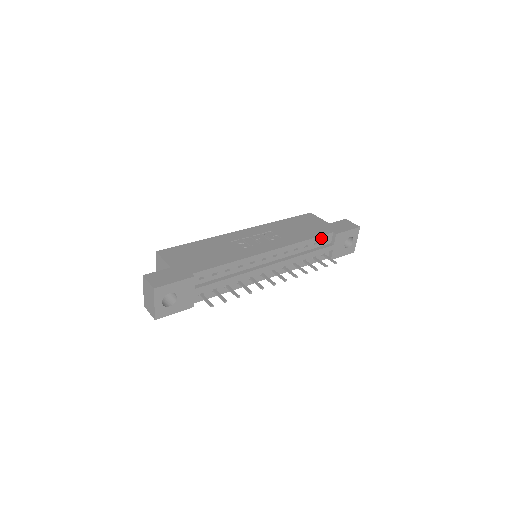
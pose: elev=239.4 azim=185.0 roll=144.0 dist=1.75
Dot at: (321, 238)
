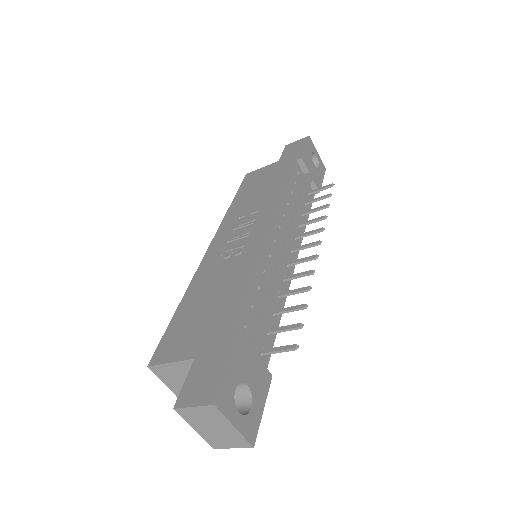
Dot at: (293, 175)
